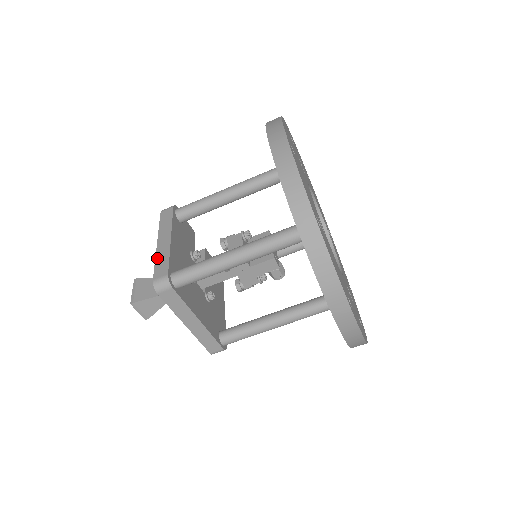
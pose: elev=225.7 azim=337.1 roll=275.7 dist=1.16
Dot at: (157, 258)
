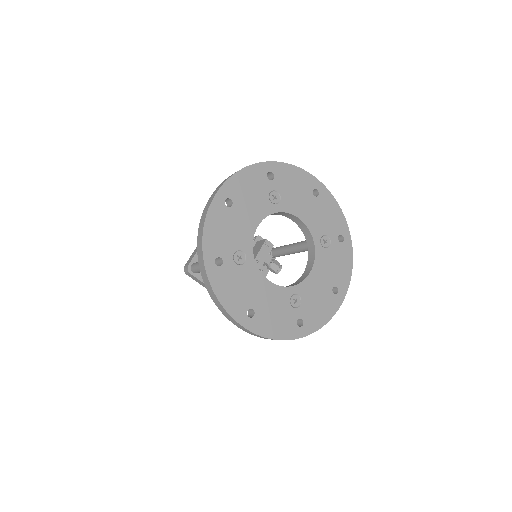
Dot at: (194, 251)
